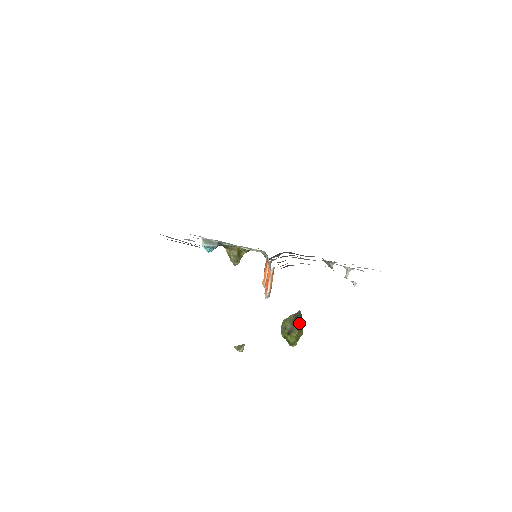
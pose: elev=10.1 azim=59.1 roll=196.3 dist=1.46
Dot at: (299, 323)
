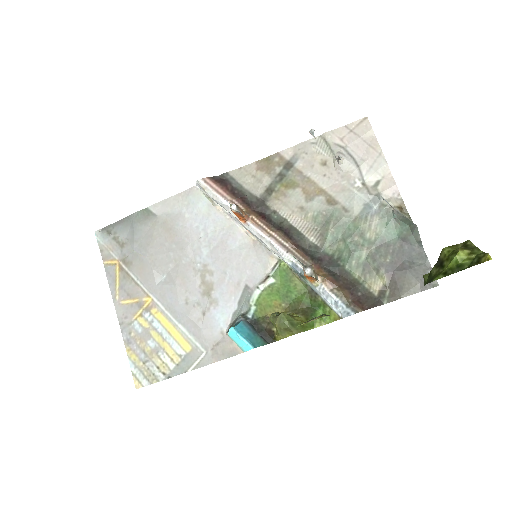
Dot at: occluded
